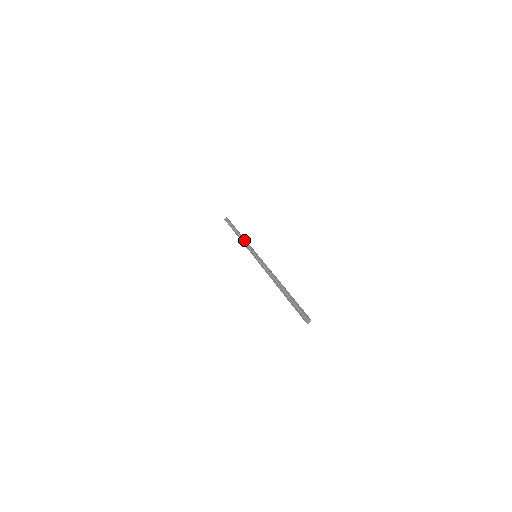
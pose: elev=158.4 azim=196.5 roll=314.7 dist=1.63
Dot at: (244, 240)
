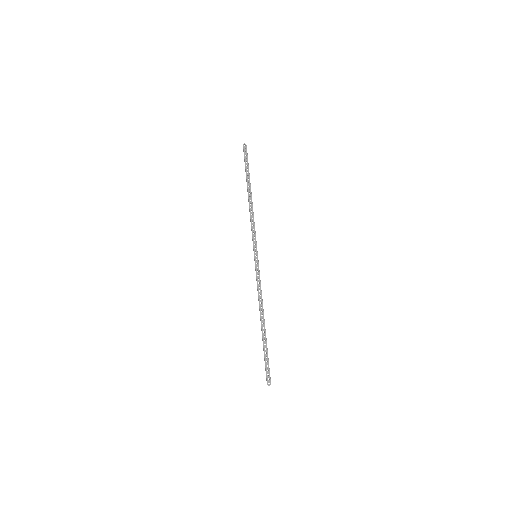
Dot at: (253, 217)
